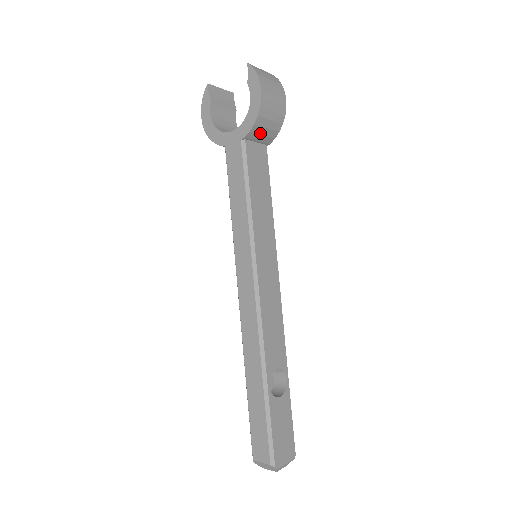
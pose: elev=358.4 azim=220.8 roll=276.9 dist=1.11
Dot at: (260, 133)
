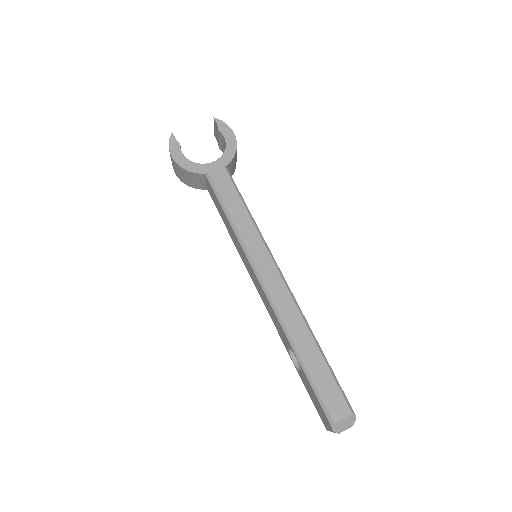
Dot at: (232, 166)
